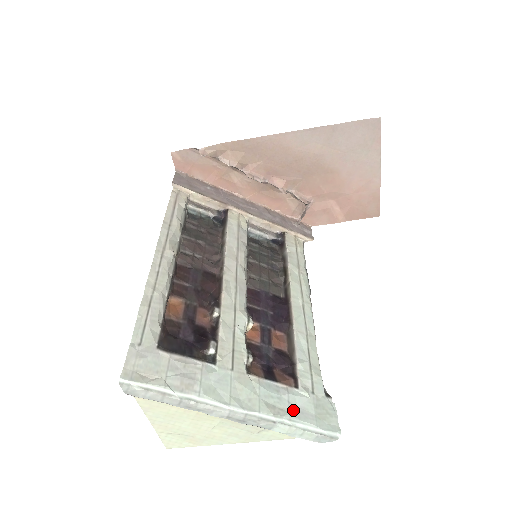
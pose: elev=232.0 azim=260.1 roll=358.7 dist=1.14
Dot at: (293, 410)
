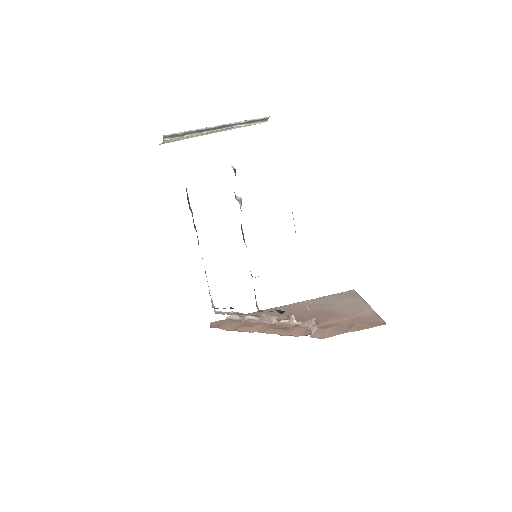
Dot at: occluded
